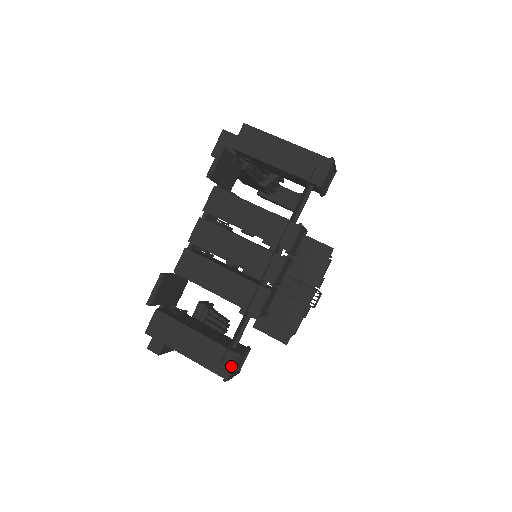
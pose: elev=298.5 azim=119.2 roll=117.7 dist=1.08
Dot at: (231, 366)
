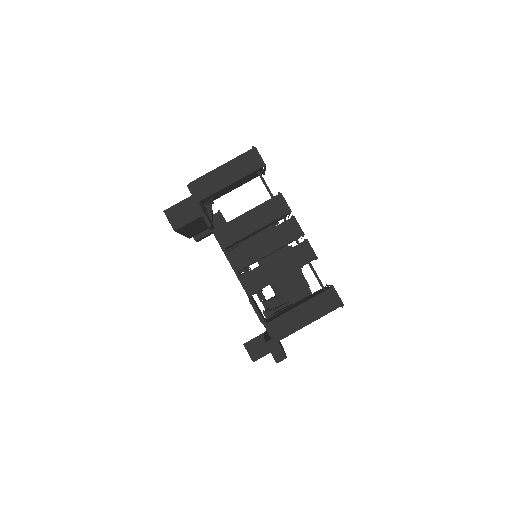
Dot at: (336, 296)
